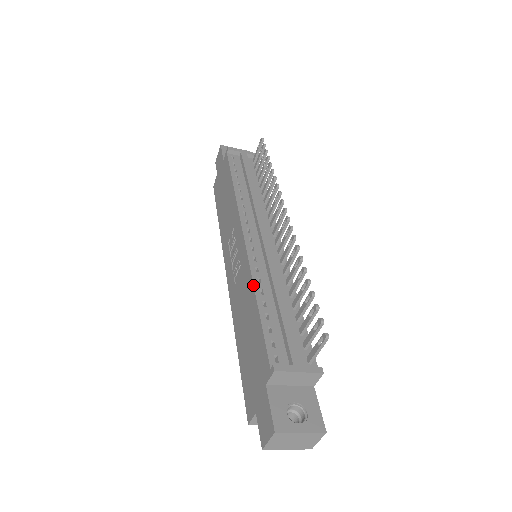
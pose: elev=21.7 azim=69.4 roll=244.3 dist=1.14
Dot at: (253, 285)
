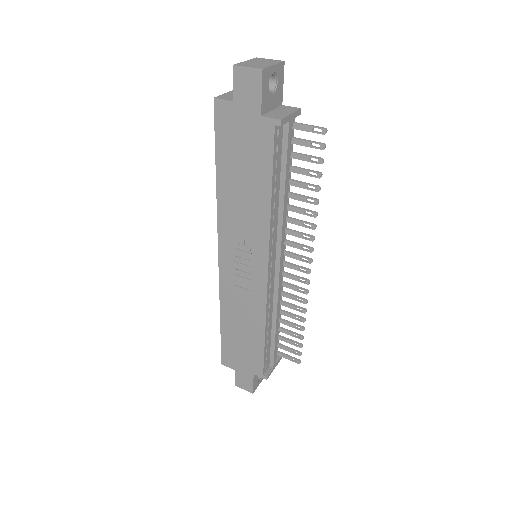
Dot at: (265, 324)
